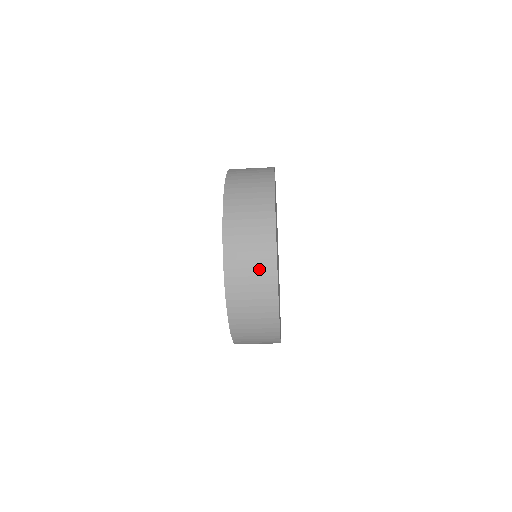
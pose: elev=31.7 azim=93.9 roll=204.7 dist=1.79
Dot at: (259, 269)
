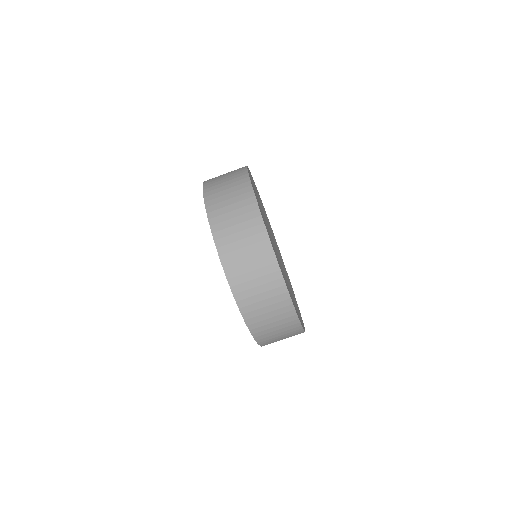
Dot at: (253, 245)
